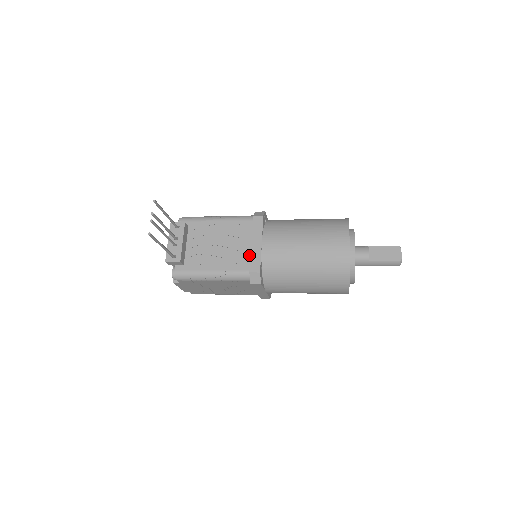
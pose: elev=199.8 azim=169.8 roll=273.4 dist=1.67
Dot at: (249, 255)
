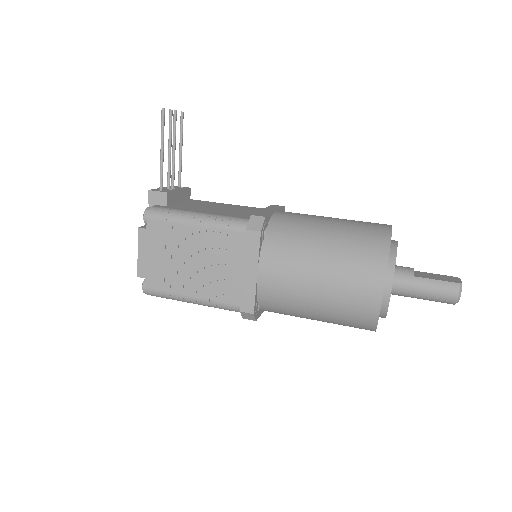
Dot at: occluded
